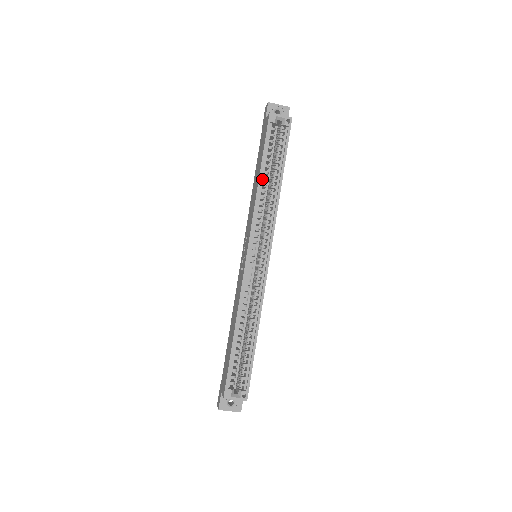
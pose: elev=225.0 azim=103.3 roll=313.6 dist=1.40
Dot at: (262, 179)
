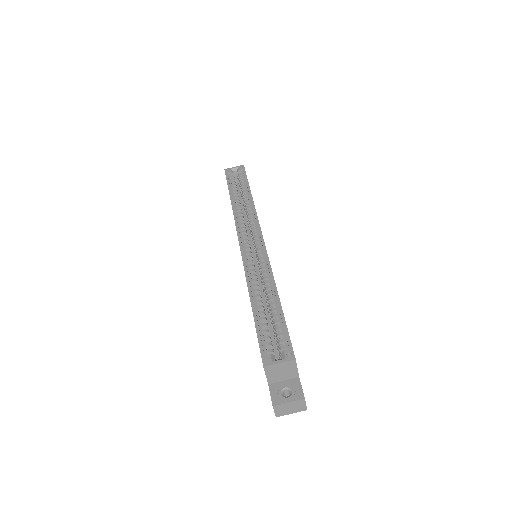
Dot at: (234, 201)
